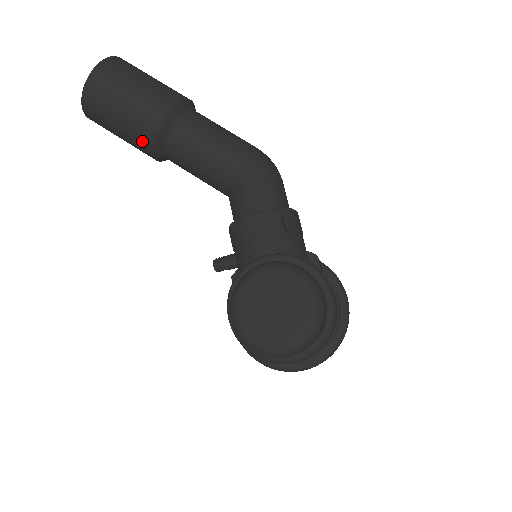
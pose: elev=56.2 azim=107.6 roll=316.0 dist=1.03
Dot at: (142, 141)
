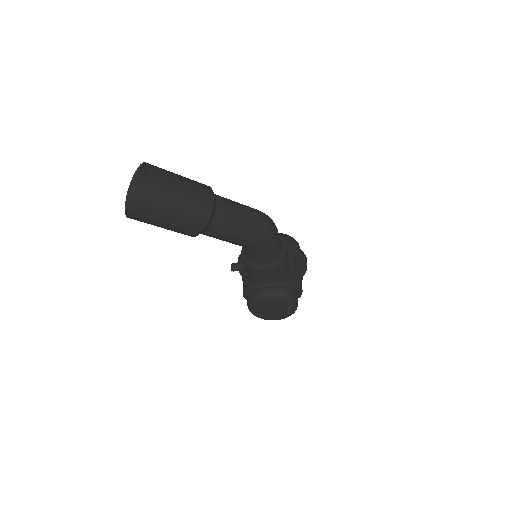
Dot at: occluded
